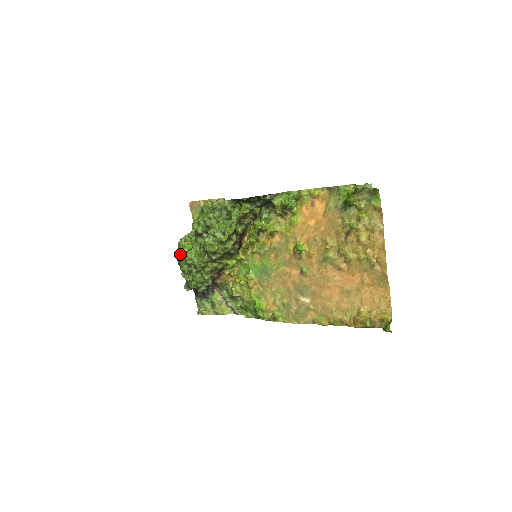
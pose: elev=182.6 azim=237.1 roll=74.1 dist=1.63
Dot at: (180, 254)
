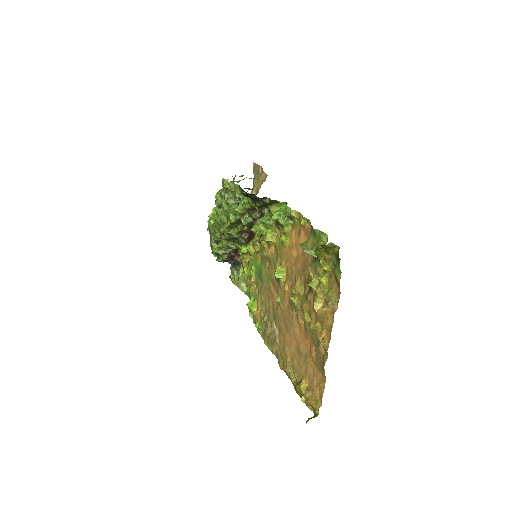
Dot at: occluded
